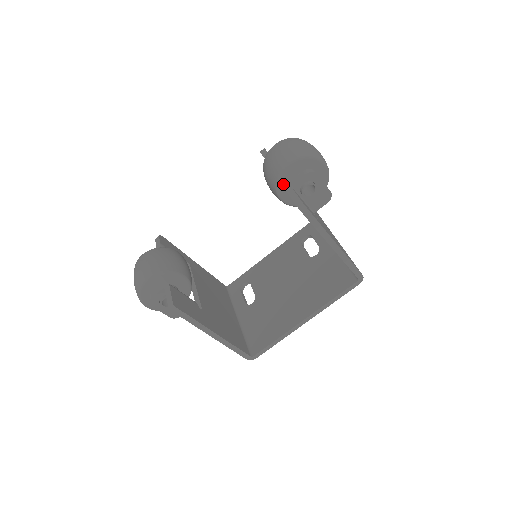
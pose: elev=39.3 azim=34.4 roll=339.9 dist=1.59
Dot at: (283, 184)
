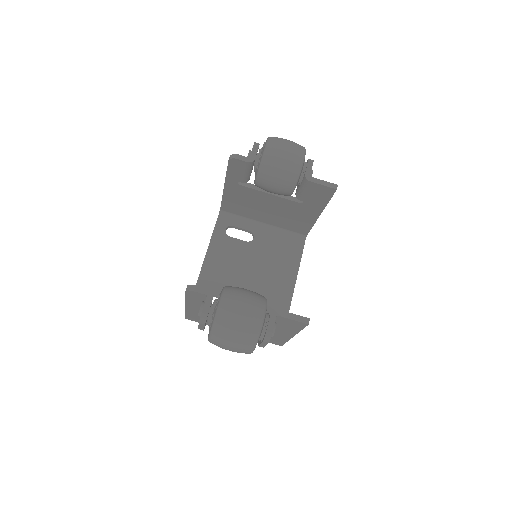
Dot at: (299, 177)
